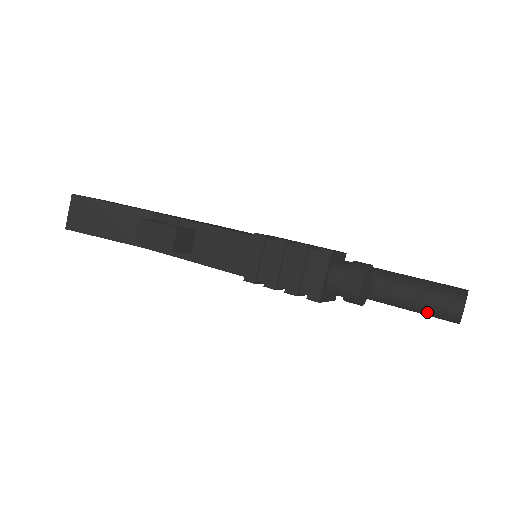
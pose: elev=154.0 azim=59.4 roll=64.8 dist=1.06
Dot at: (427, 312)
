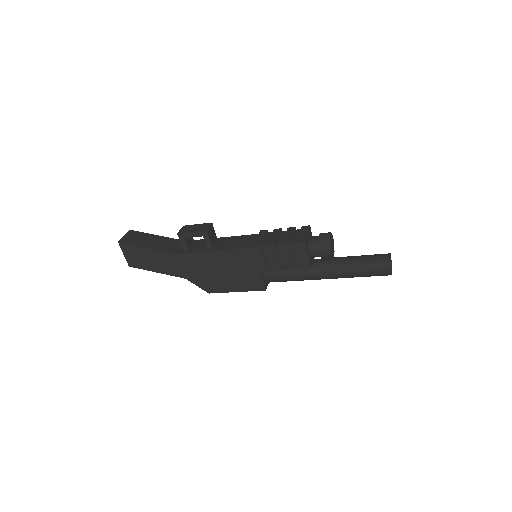
Dot at: (370, 264)
